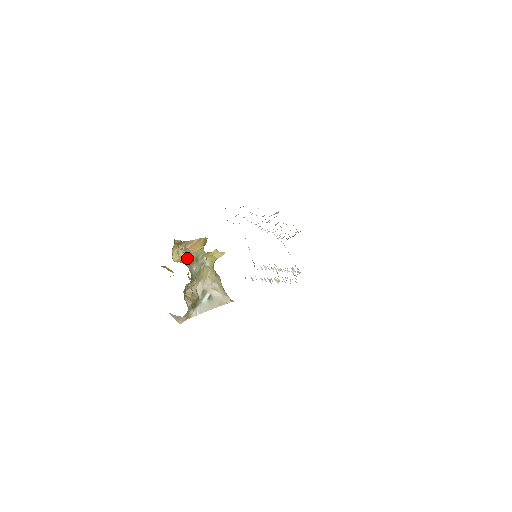
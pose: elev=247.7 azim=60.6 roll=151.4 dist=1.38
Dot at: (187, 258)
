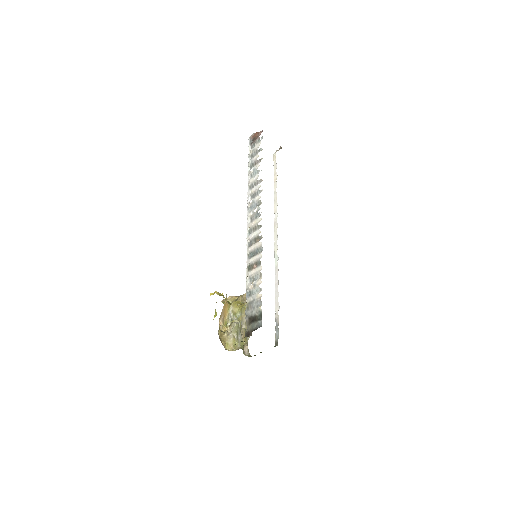
Dot at: (233, 341)
